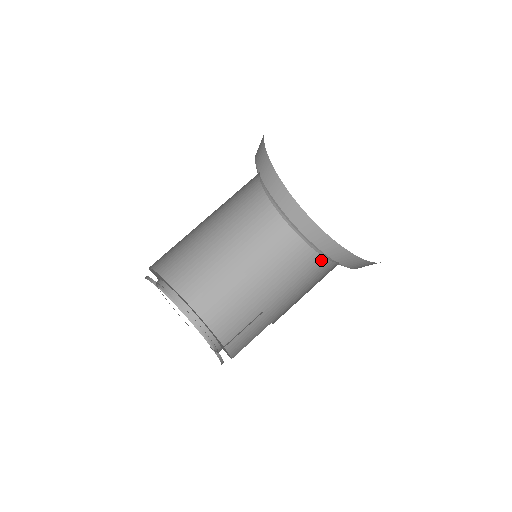
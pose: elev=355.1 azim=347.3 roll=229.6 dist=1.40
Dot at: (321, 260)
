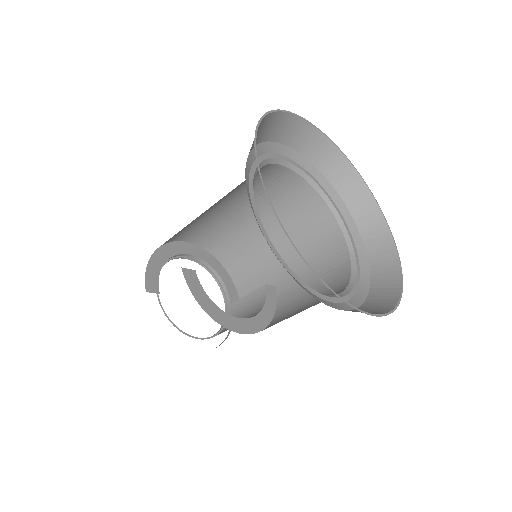
Dot at: (332, 223)
